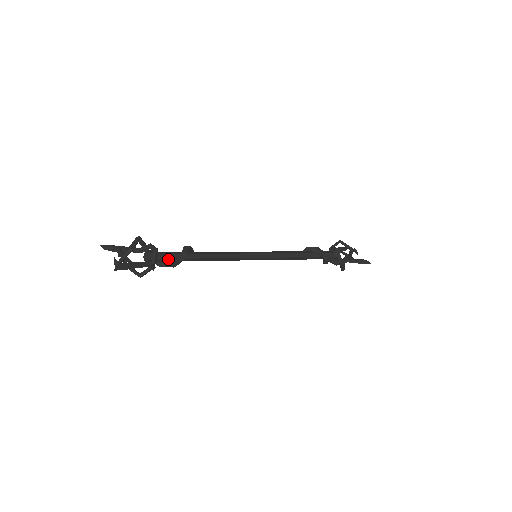
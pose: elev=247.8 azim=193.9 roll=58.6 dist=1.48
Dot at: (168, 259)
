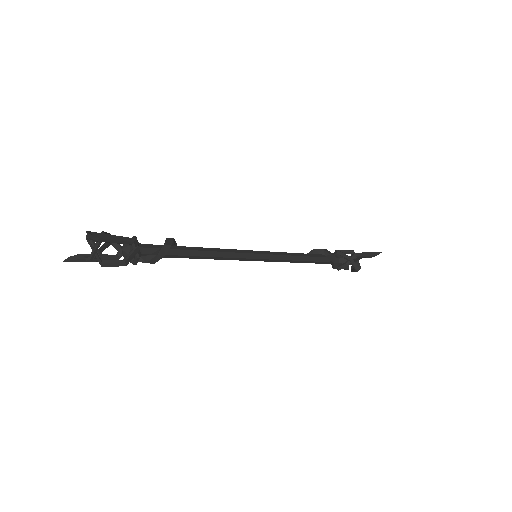
Dot at: (153, 250)
